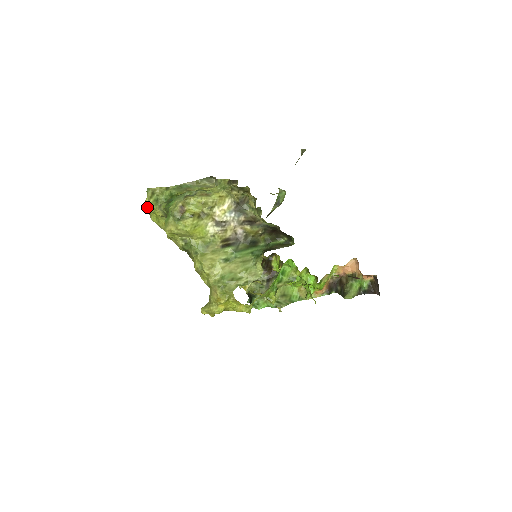
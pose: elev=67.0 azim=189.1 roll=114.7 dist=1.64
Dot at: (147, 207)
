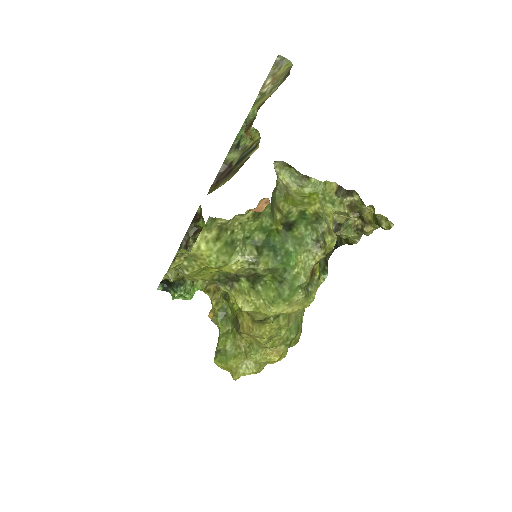
Dot at: (195, 257)
